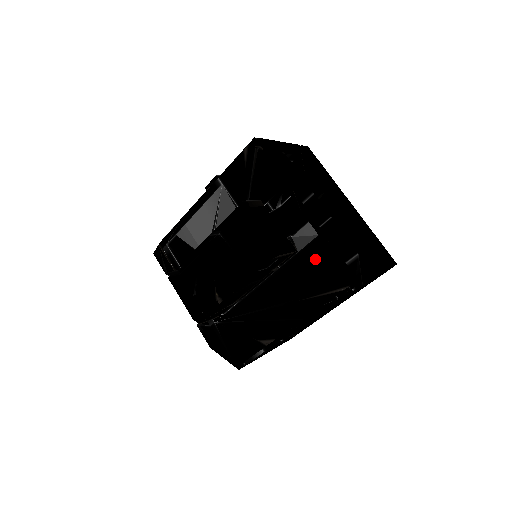
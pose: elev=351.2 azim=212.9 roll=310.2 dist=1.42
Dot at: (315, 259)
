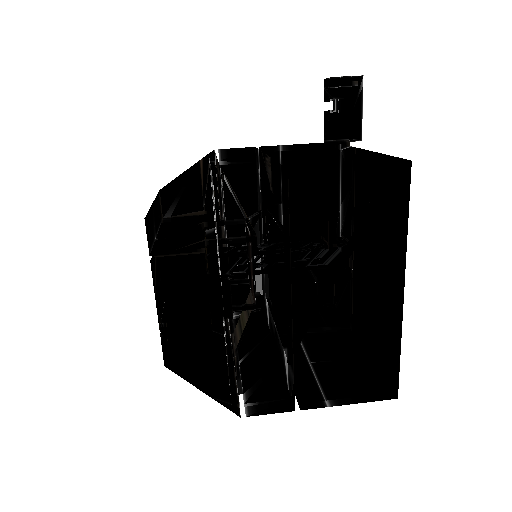
Dot at: occluded
